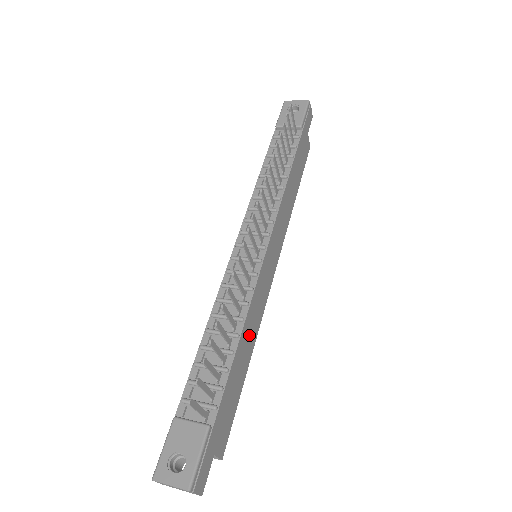
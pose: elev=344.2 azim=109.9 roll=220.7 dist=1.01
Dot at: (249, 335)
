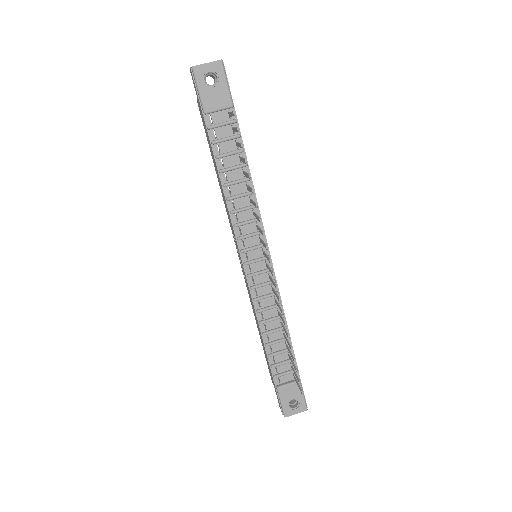
Dot at: occluded
